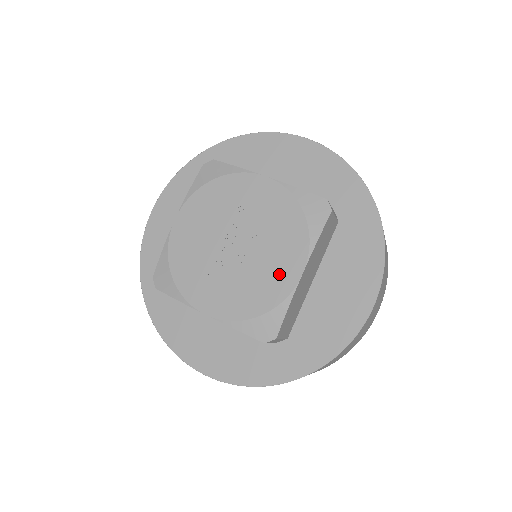
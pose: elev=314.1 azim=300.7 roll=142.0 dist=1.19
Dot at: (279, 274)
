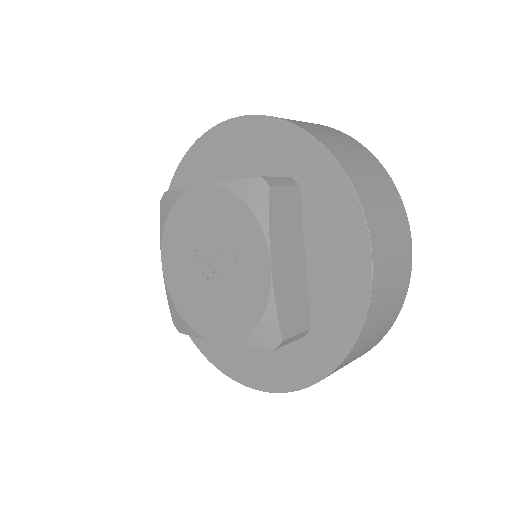
Dot at: (209, 320)
